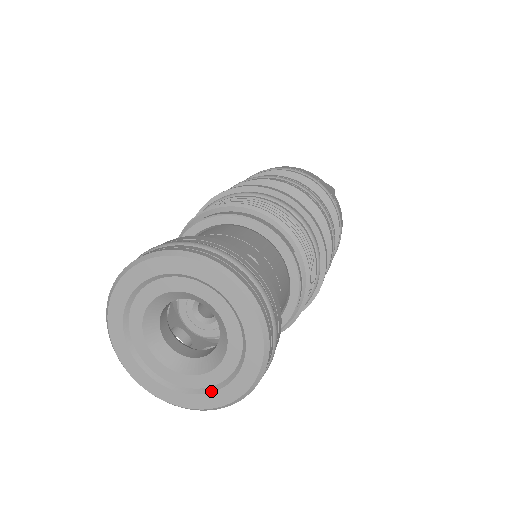
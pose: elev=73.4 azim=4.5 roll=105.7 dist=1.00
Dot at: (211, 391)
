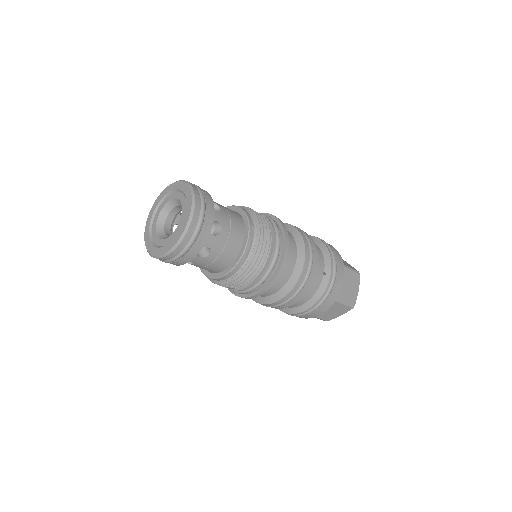
Dot at: (166, 245)
